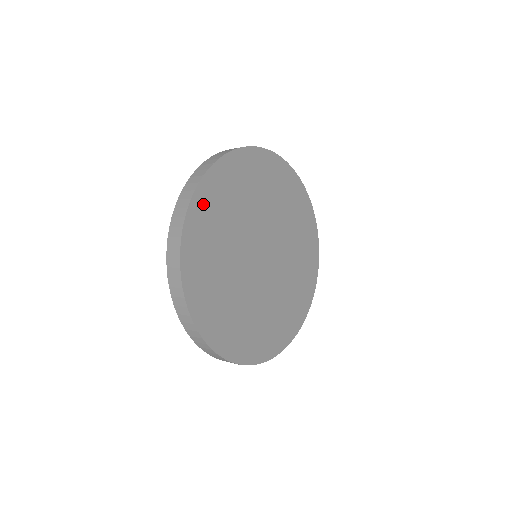
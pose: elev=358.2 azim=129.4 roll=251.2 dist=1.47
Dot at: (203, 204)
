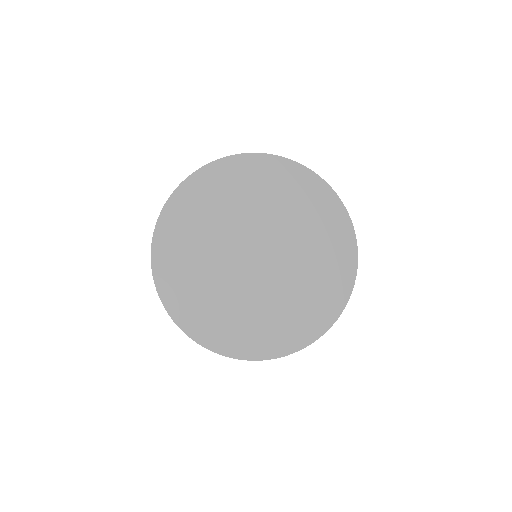
Dot at: (166, 270)
